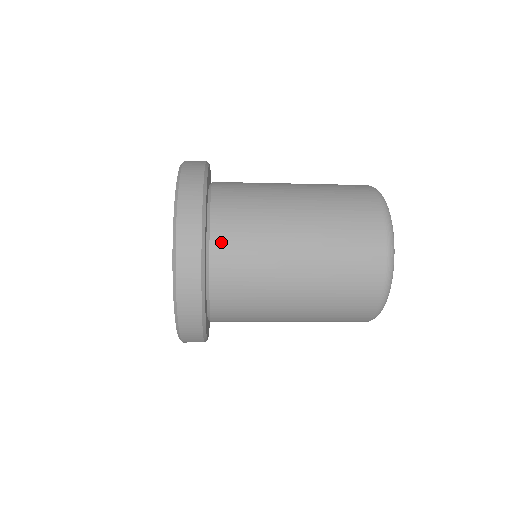
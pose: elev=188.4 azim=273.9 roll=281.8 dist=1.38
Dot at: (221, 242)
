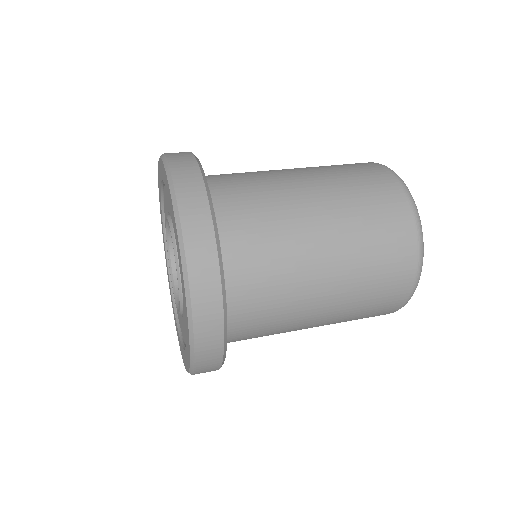
Dot at: (237, 265)
